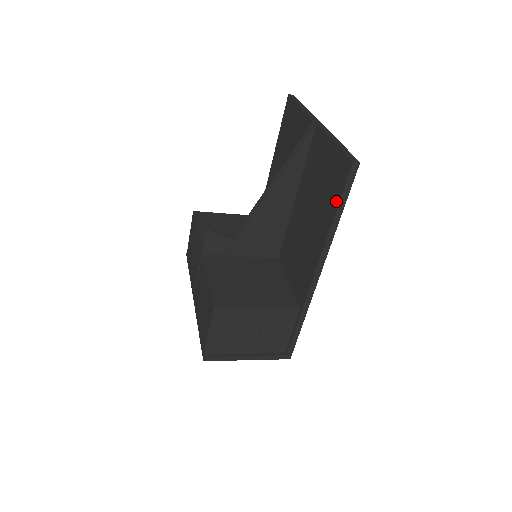
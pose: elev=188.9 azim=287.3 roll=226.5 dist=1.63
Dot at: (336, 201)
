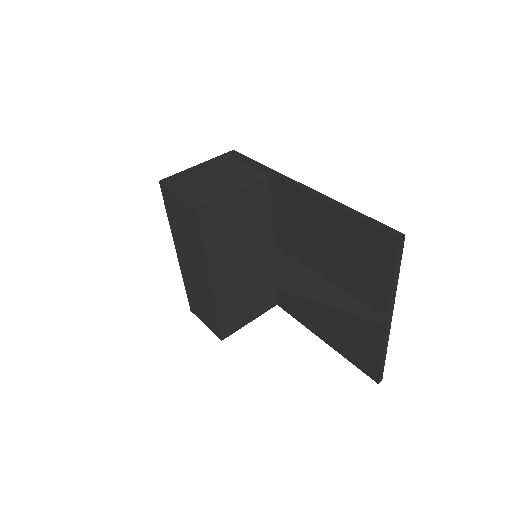
Dot at: (350, 359)
